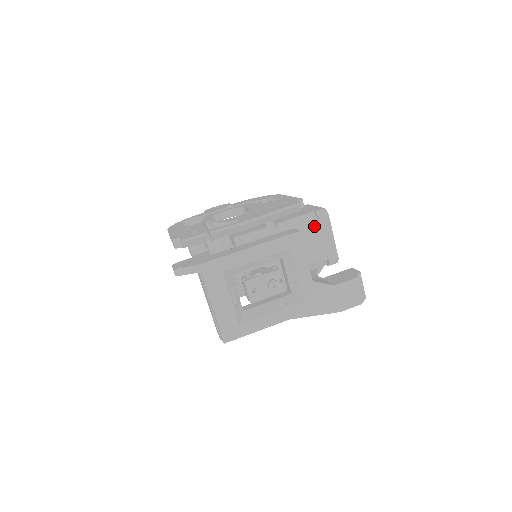
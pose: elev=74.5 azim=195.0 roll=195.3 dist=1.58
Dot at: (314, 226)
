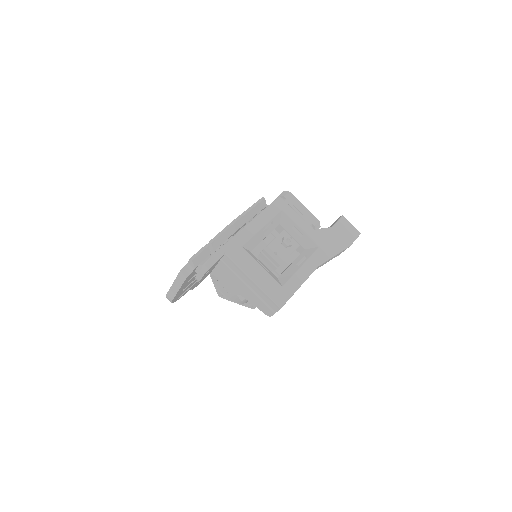
Dot at: occluded
